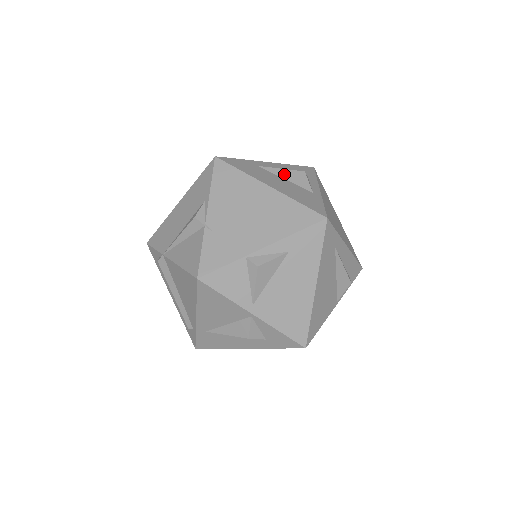
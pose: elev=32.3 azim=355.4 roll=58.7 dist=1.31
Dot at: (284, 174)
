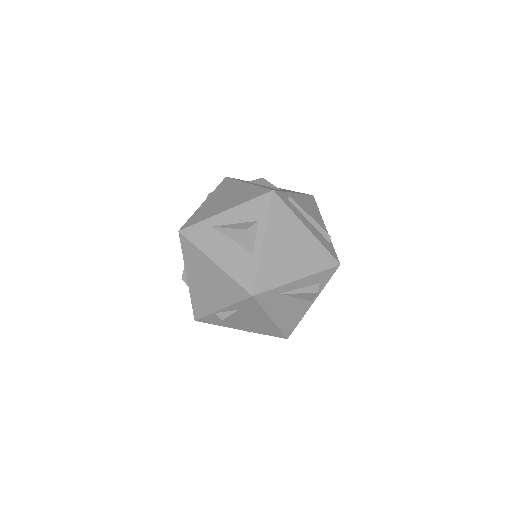
Dot at: (231, 234)
